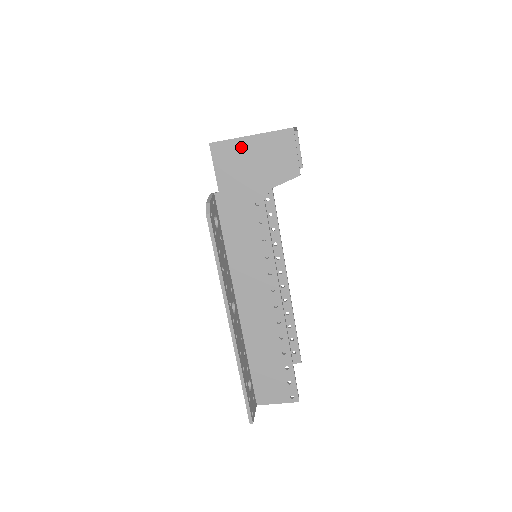
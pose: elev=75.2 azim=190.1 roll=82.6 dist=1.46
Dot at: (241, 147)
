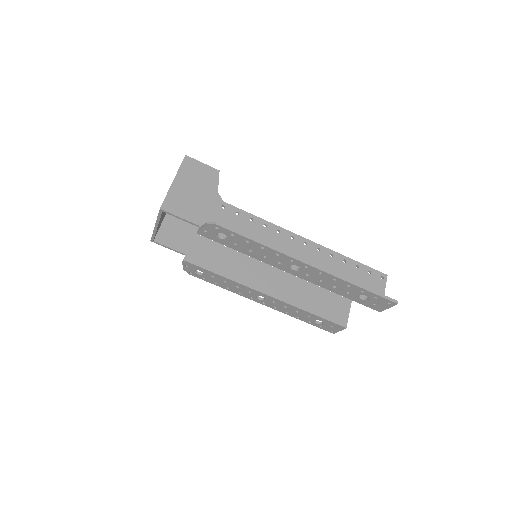
Dot at: (177, 191)
